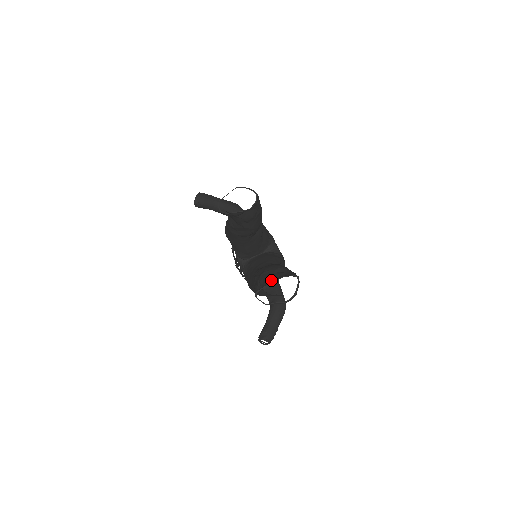
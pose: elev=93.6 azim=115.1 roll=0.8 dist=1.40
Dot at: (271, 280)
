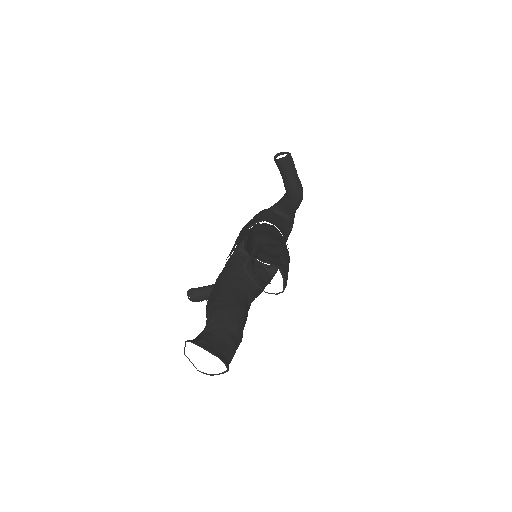
Dot at: (214, 338)
